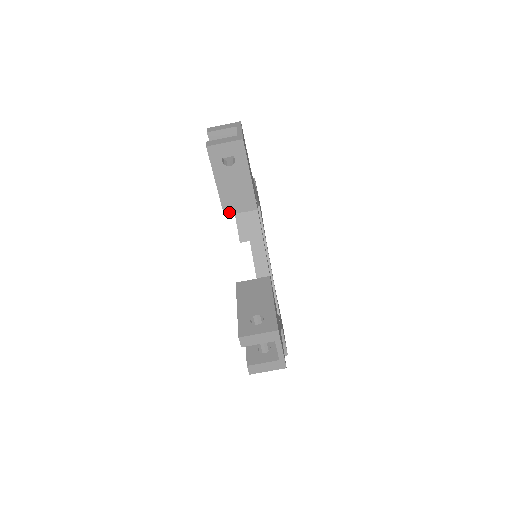
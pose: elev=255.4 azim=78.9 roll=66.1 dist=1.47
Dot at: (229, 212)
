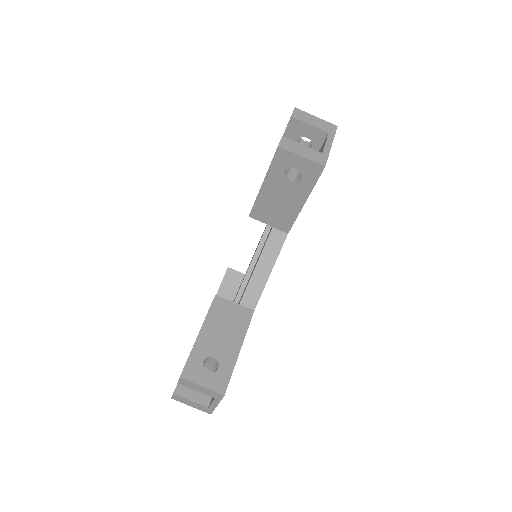
Dot at: (256, 217)
